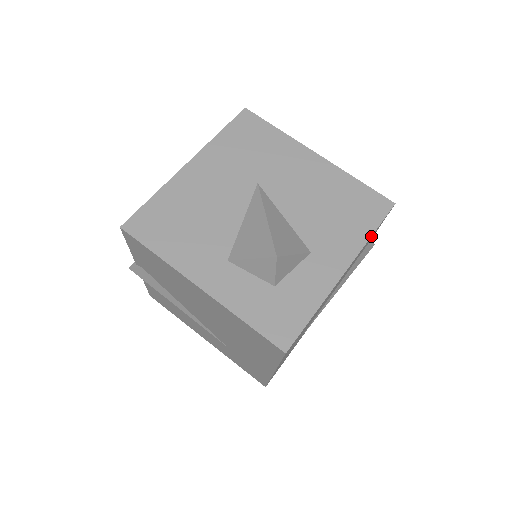
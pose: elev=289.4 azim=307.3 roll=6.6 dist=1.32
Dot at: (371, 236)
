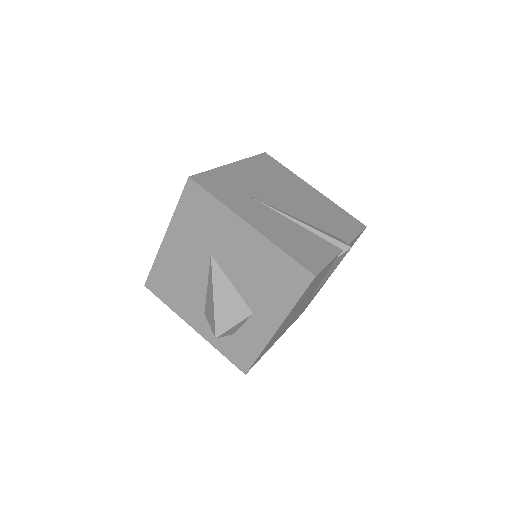
Dot at: occluded
